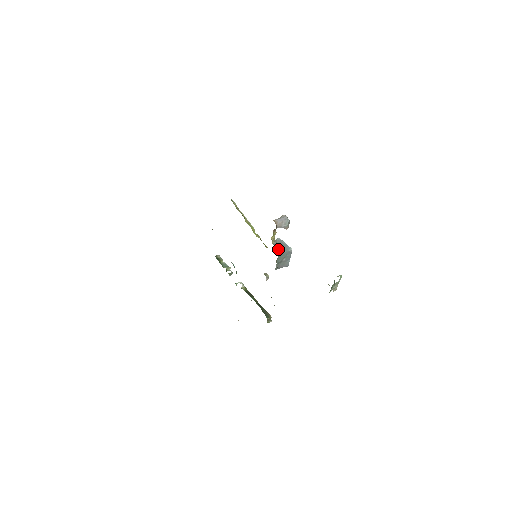
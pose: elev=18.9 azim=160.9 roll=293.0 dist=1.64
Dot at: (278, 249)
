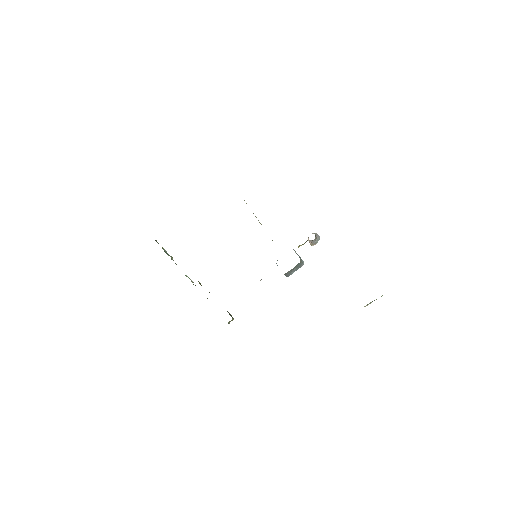
Dot at: occluded
